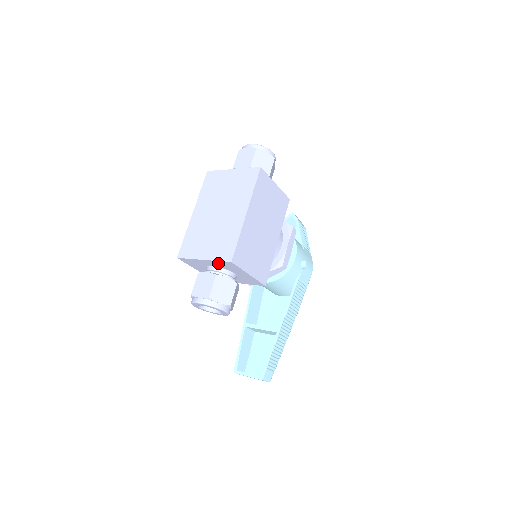
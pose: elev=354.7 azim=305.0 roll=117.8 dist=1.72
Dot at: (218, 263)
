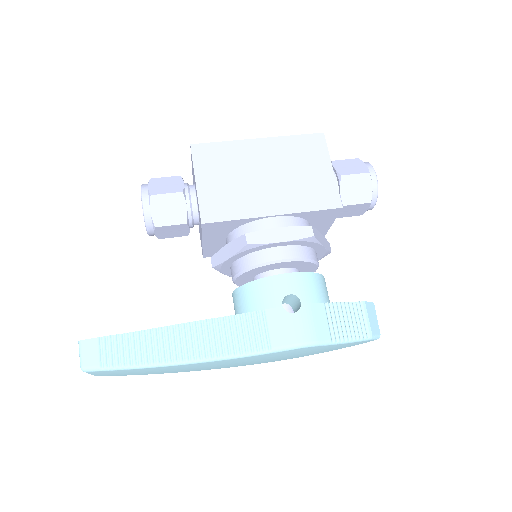
Dot at: occluded
